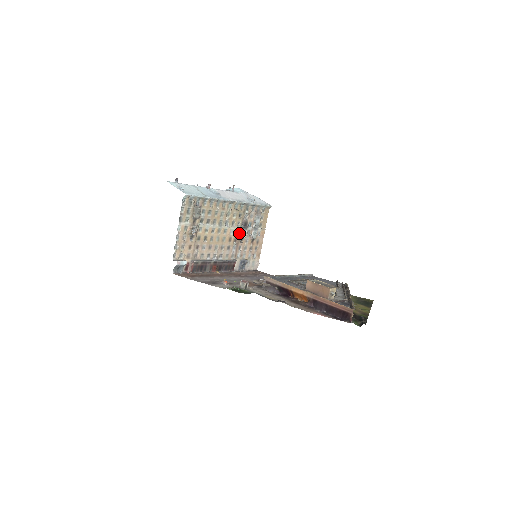
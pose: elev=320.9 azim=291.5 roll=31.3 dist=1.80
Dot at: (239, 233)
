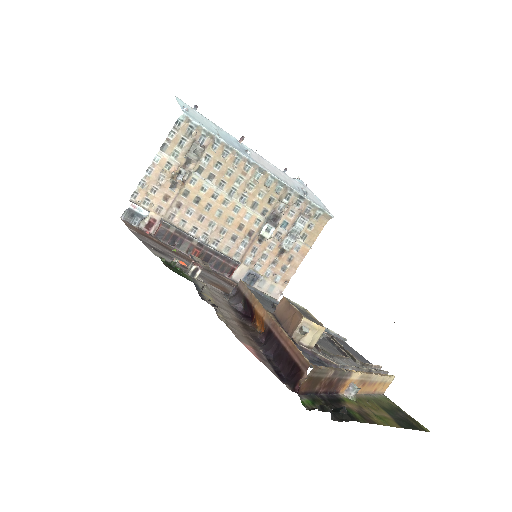
Dot at: (261, 226)
